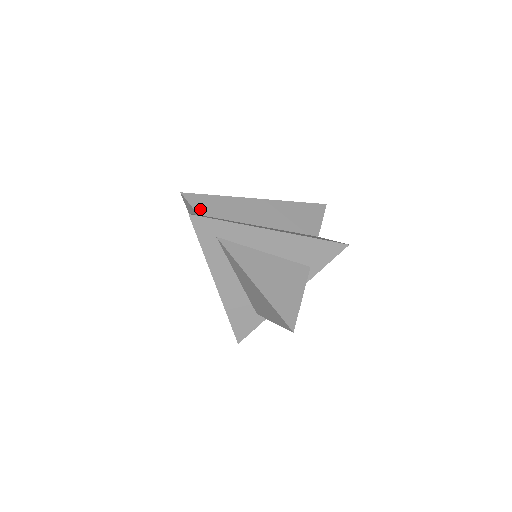
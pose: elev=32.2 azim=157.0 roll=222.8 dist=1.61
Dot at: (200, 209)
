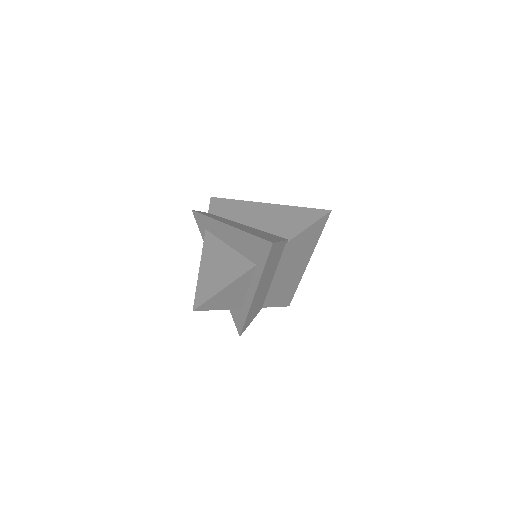
Dot at: (213, 209)
